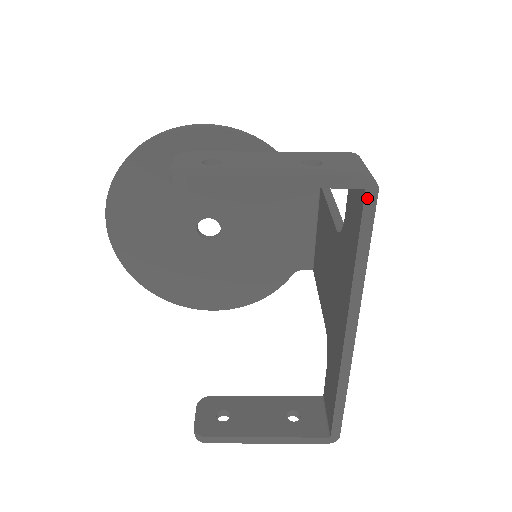
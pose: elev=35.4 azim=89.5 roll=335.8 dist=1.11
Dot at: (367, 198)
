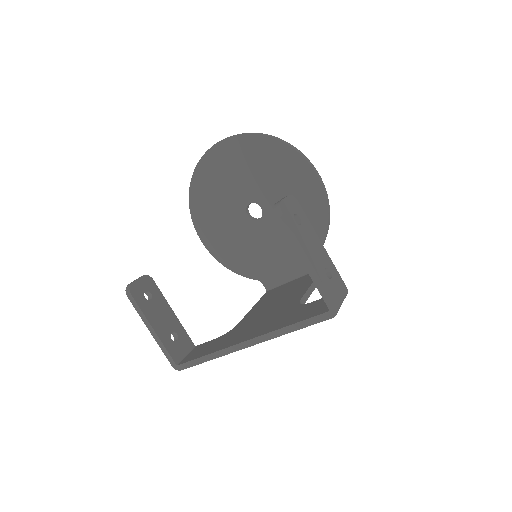
Dot at: (326, 314)
